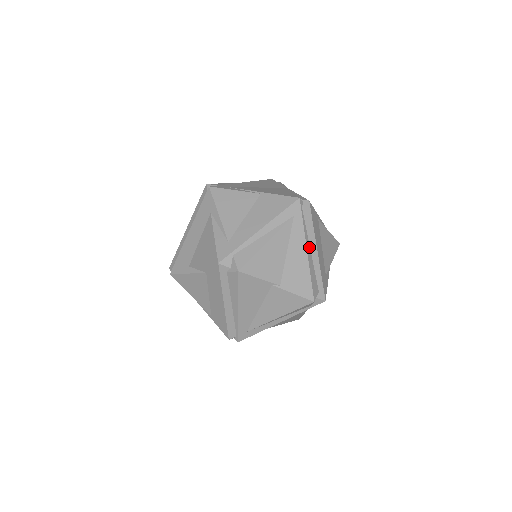
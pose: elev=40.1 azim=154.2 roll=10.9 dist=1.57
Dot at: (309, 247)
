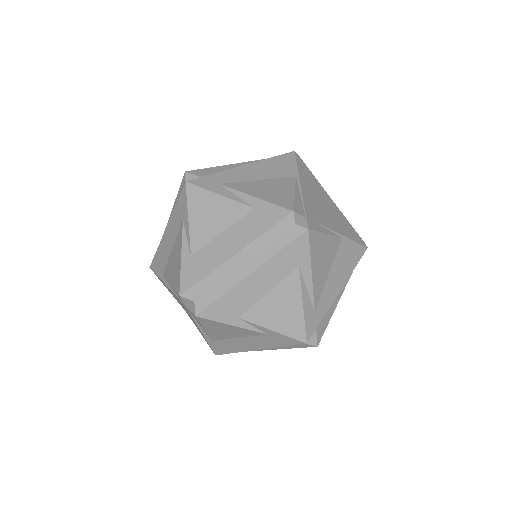
Dot at: occluded
